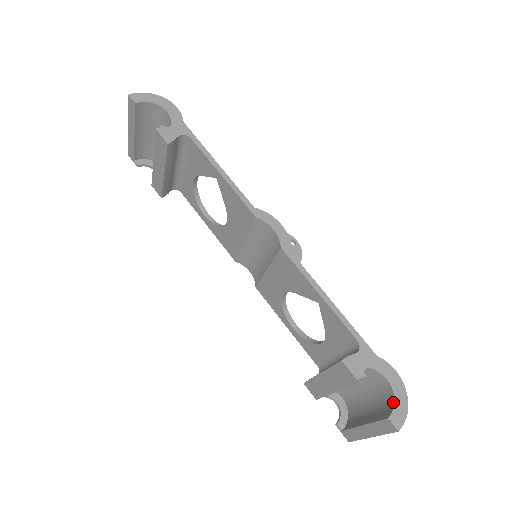
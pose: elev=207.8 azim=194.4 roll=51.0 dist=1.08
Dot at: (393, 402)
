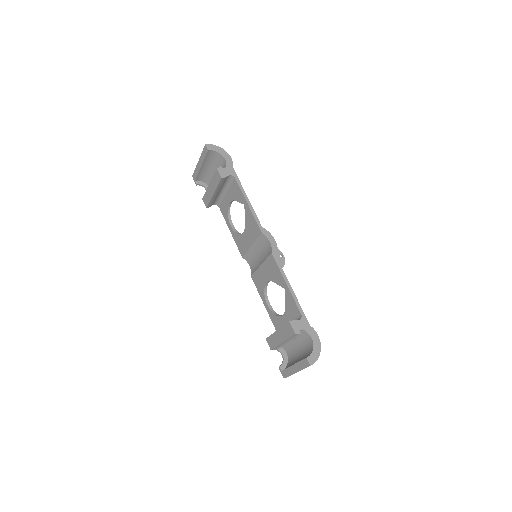
Dot at: (312, 351)
